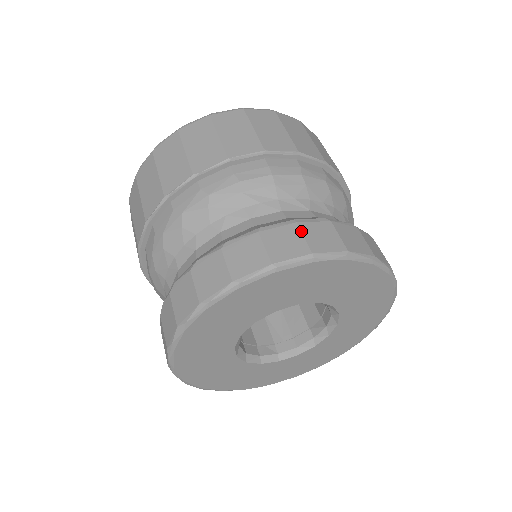
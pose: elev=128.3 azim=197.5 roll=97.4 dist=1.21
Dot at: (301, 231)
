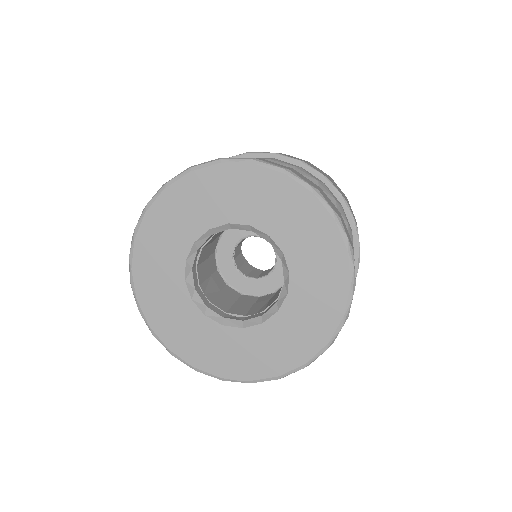
Dot at: occluded
